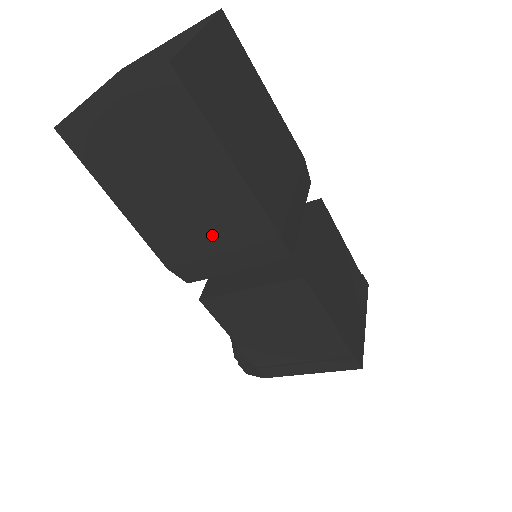
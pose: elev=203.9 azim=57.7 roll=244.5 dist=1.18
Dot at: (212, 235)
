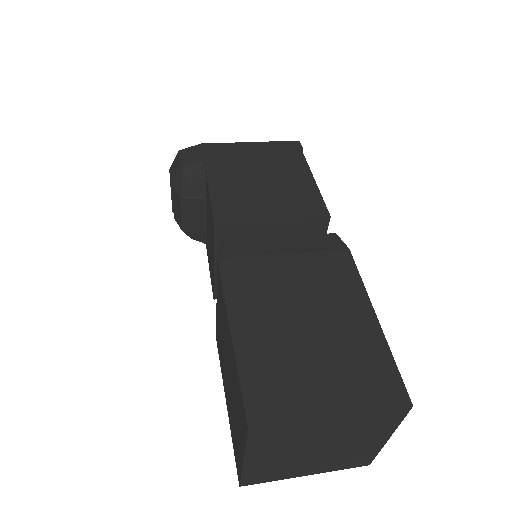
Dot at: occluded
